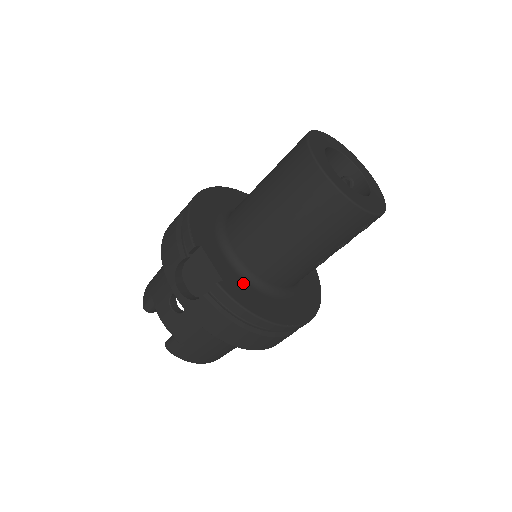
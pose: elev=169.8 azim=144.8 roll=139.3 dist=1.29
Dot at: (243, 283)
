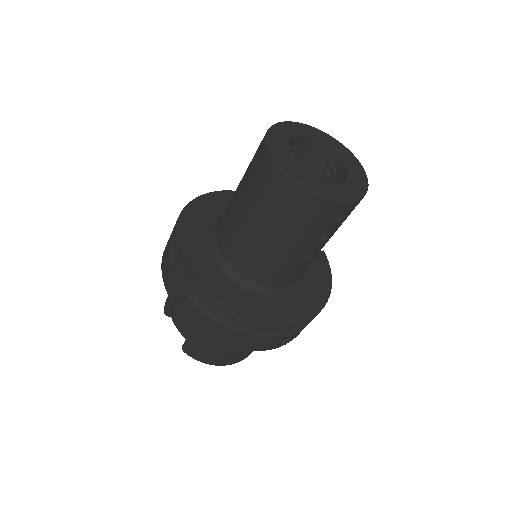
Dot at: (228, 283)
